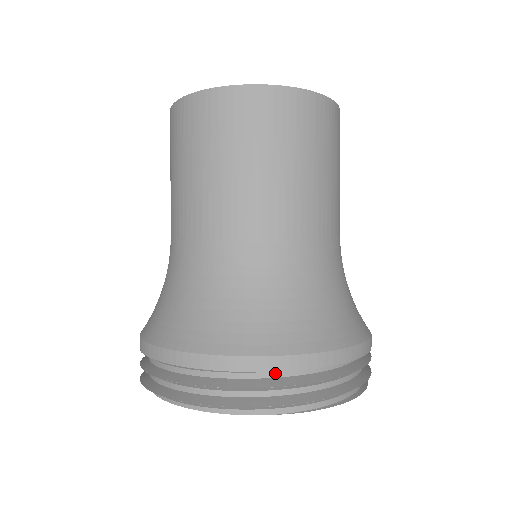
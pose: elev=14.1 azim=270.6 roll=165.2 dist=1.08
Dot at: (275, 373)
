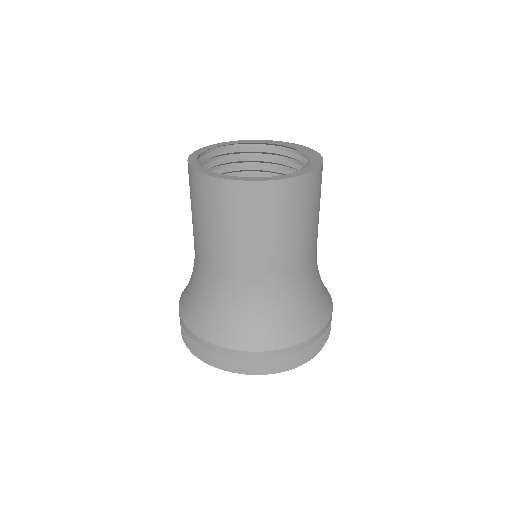
Dot at: occluded
